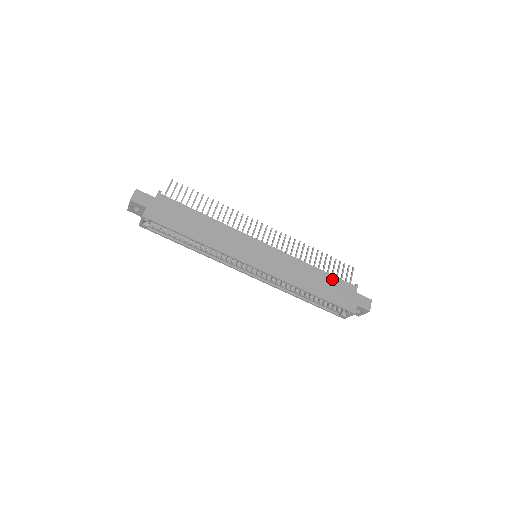
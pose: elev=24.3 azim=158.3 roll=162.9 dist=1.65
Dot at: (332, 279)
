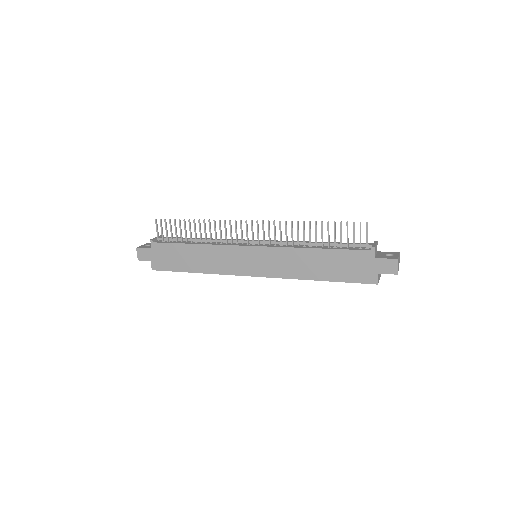
Dot at: (339, 254)
